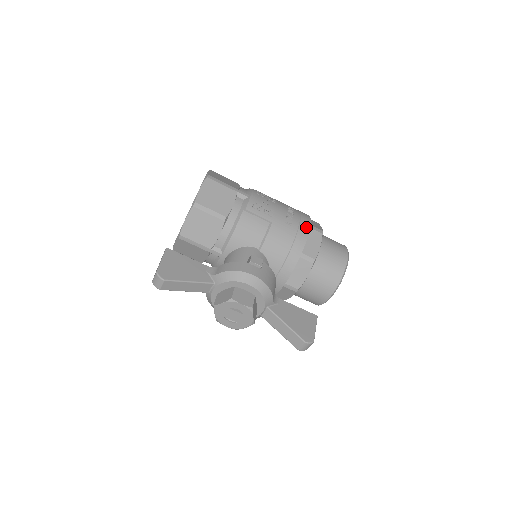
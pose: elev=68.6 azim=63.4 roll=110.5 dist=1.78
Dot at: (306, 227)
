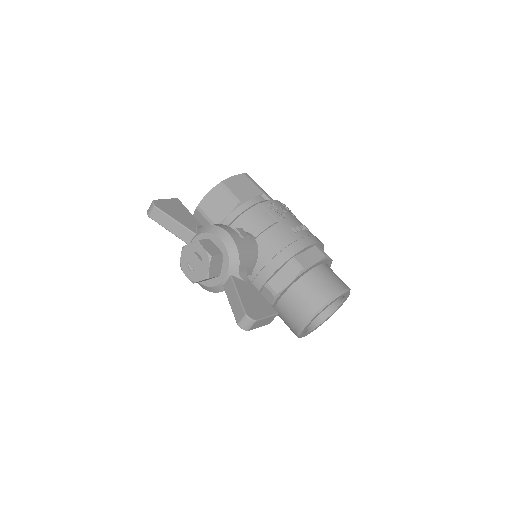
Dot at: (310, 241)
